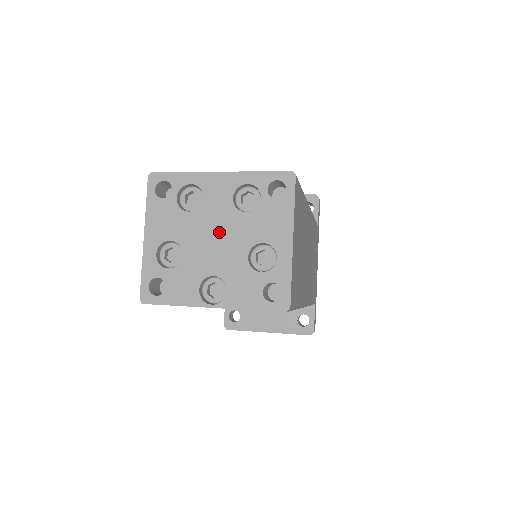
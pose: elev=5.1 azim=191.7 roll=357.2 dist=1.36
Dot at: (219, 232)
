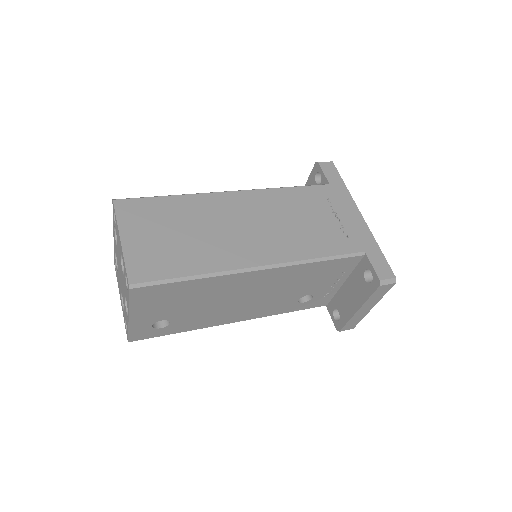
Dot at: occluded
